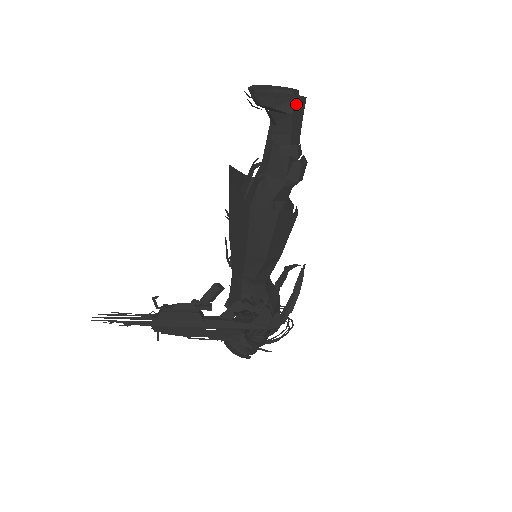
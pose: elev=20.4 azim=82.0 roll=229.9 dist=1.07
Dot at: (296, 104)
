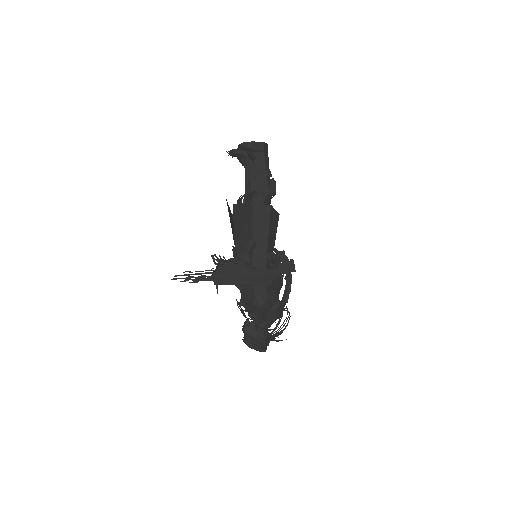
Dot at: (265, 146)
